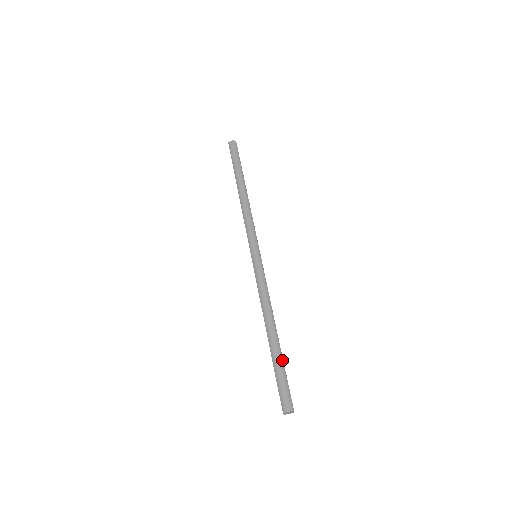
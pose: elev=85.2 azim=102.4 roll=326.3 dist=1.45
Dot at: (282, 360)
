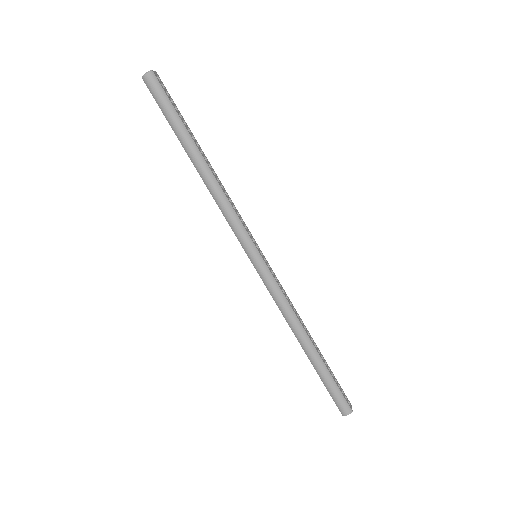
Dot at: (327, 371)
